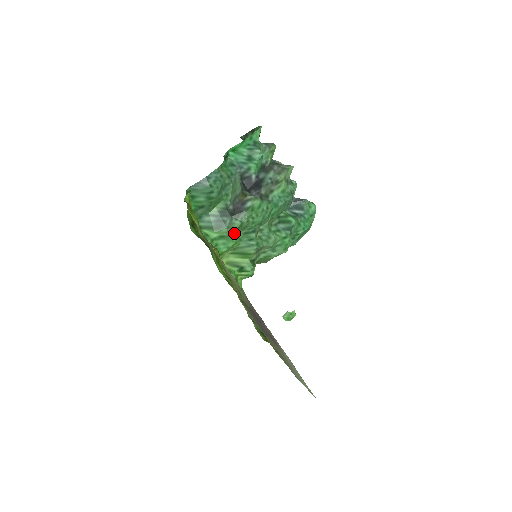
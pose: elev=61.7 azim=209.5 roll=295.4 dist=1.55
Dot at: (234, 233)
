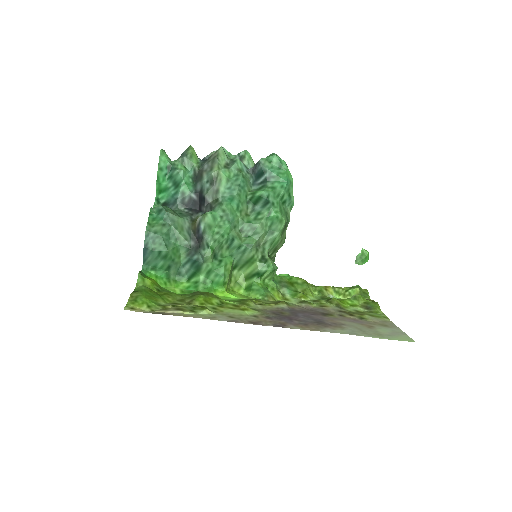
Dot at: (218, 258)
